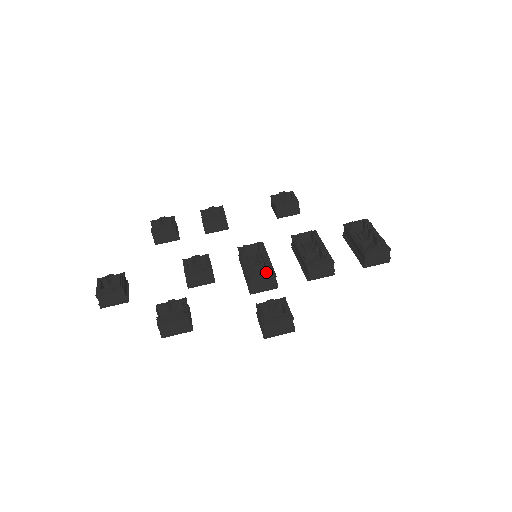
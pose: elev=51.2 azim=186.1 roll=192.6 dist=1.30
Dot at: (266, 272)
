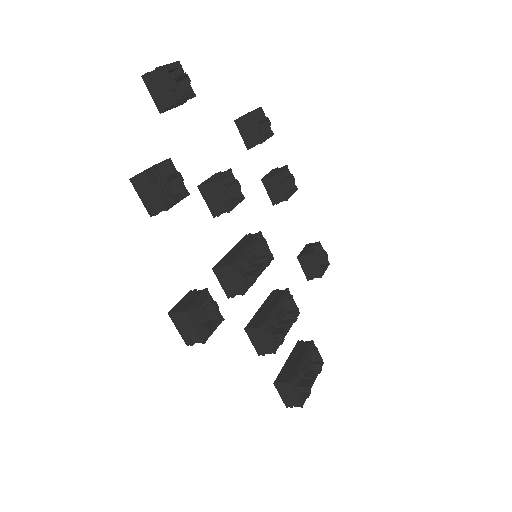
Dot at: (245, 282)
